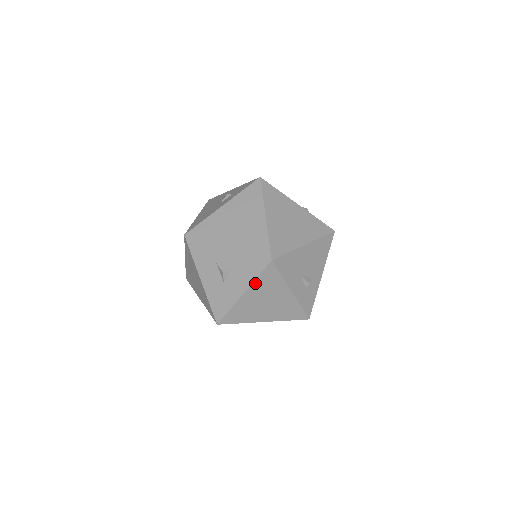
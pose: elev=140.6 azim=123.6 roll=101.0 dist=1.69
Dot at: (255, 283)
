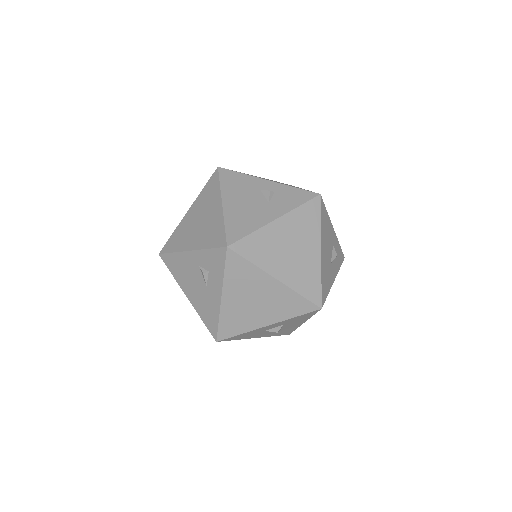
Dot at: occluded
